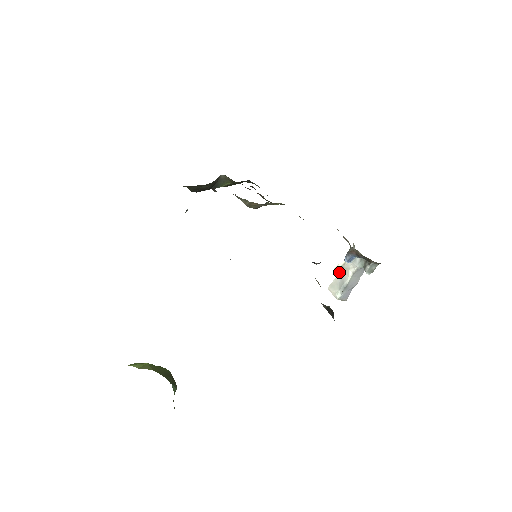
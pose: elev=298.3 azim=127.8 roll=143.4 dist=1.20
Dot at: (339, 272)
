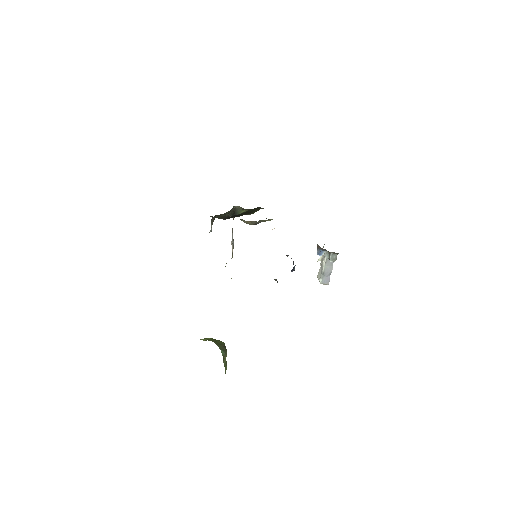
Dot at: (320, 264)
